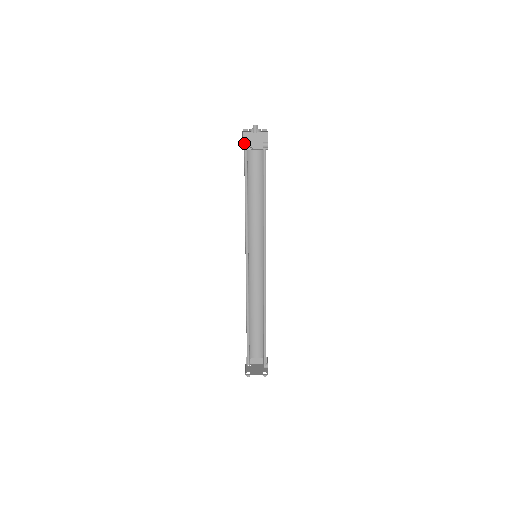
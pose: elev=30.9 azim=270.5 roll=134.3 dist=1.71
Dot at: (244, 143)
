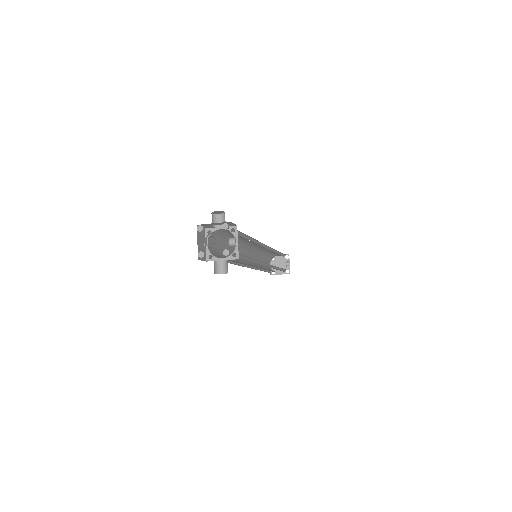
Dot at: occluded
